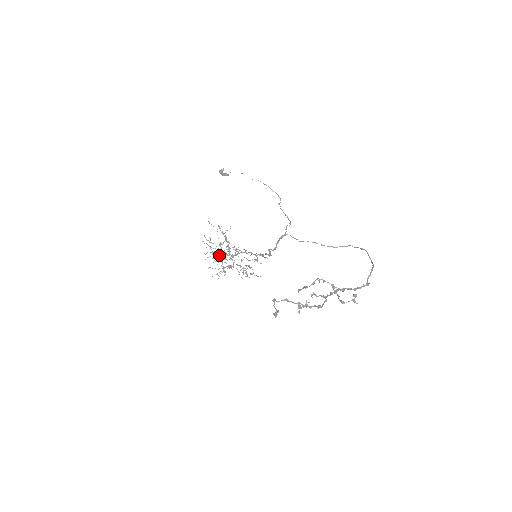
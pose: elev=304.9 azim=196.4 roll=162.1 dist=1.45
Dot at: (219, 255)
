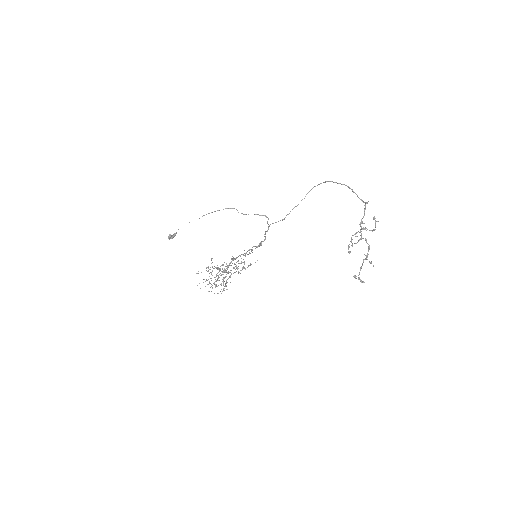
Dot at: occluded
